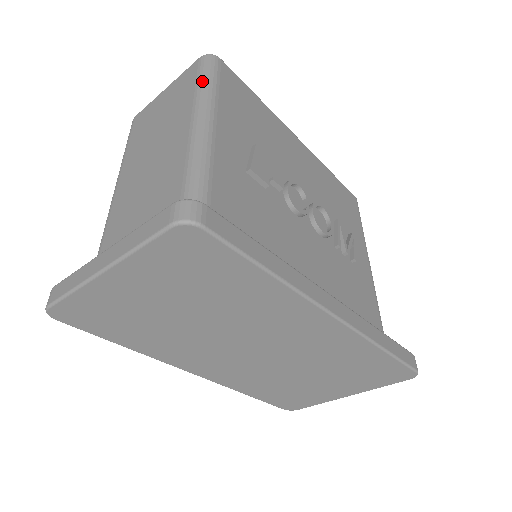
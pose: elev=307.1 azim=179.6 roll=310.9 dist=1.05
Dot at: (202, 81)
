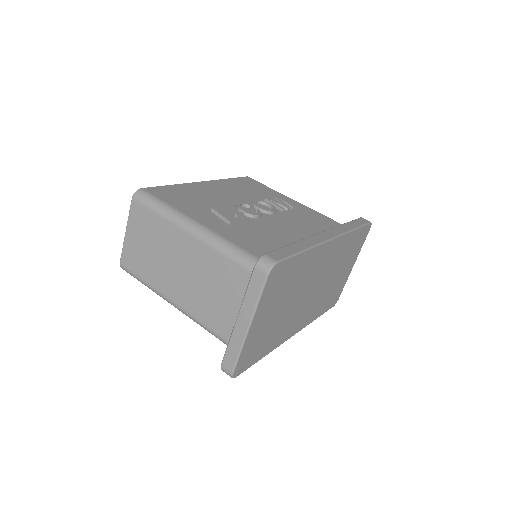
Dot at: (157, 209)
